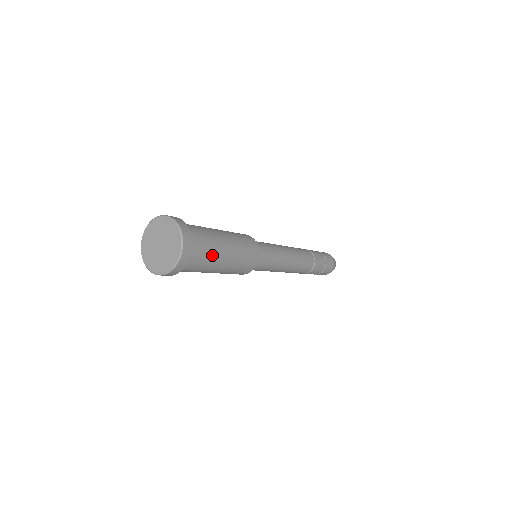
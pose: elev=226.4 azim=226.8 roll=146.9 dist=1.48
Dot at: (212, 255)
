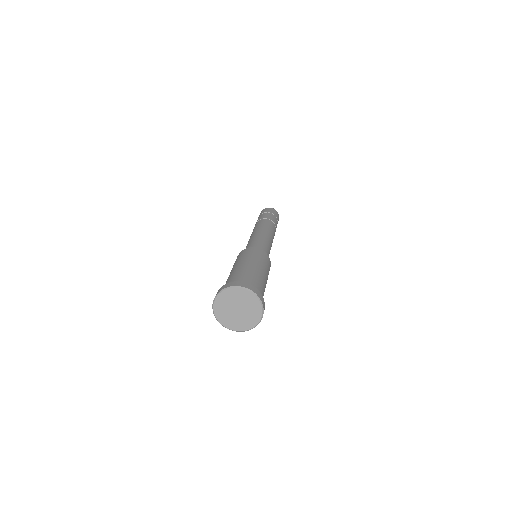
Dot at: (260, 280)
